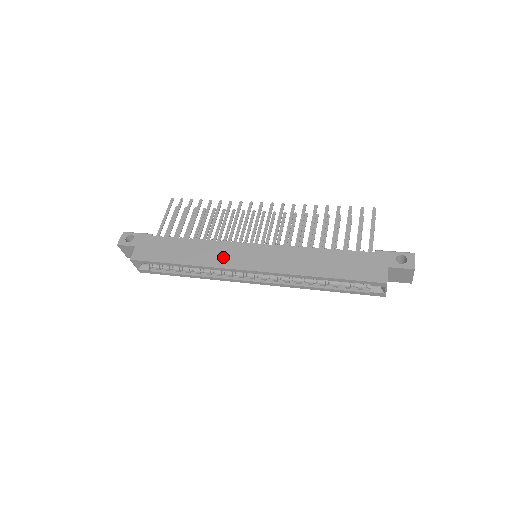
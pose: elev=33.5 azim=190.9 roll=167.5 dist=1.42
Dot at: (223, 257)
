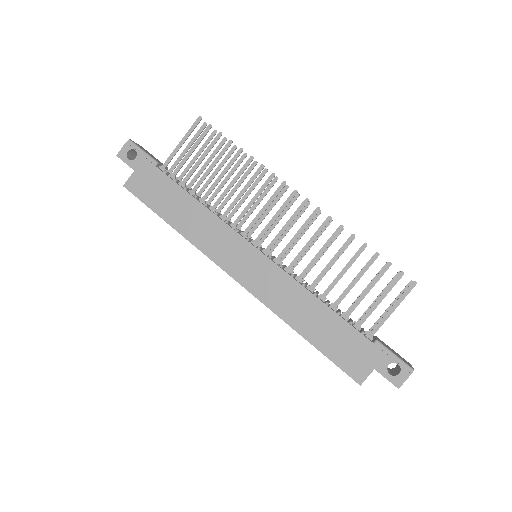
Dot at: (217, 246)
